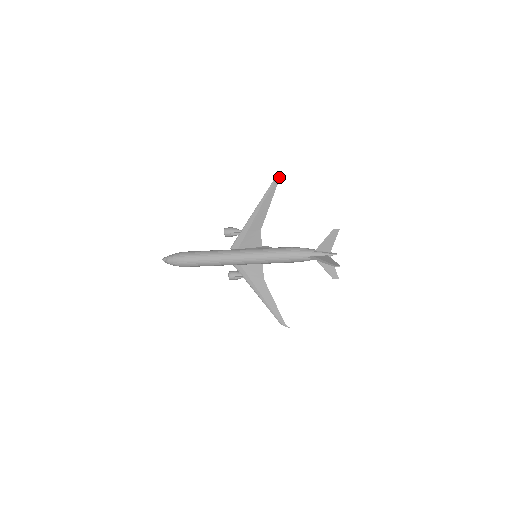
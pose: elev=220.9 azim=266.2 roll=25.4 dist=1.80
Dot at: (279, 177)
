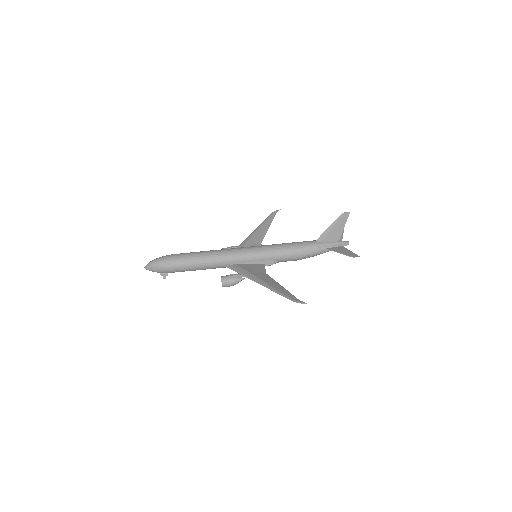
Dot at: (276, 211)
